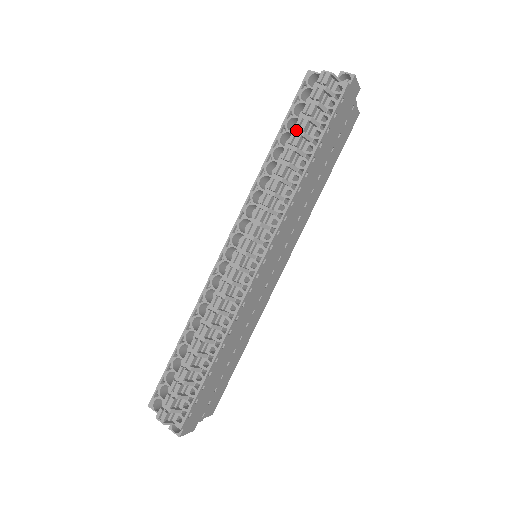
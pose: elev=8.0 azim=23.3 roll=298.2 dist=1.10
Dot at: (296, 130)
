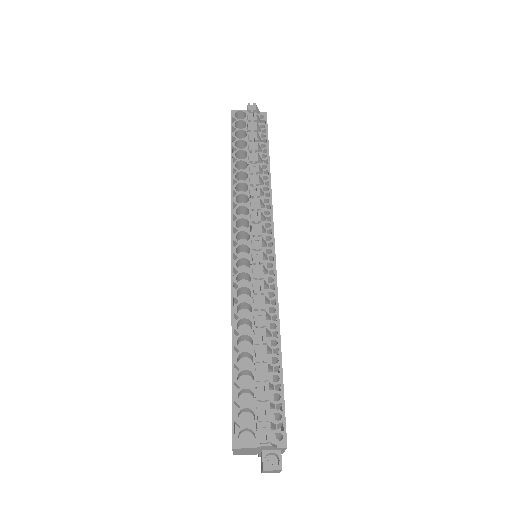
Dot at: (250, 143)
